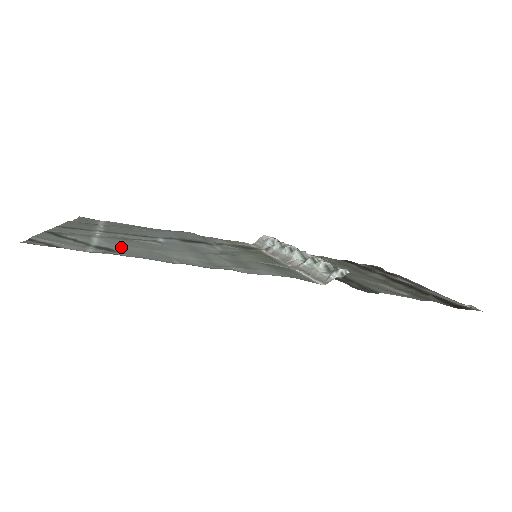
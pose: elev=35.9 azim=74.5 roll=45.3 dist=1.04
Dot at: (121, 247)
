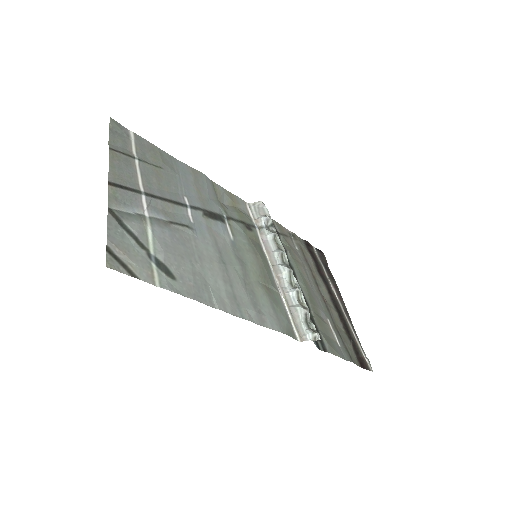
Dot at: (173, 260)
